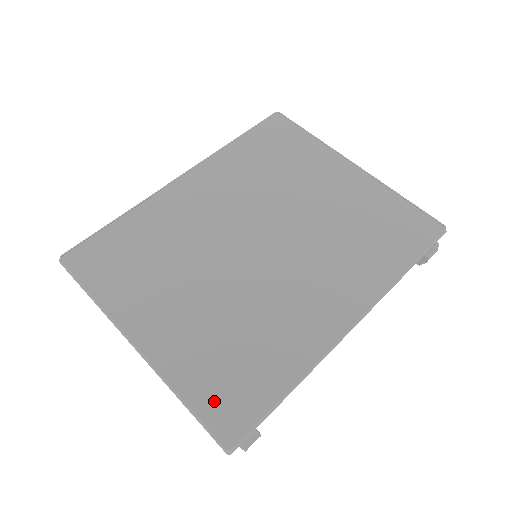
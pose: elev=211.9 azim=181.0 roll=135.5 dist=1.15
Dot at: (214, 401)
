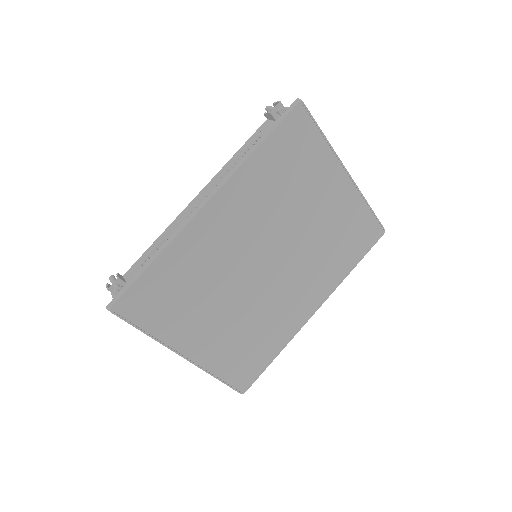
Dot at: (236, 375)
